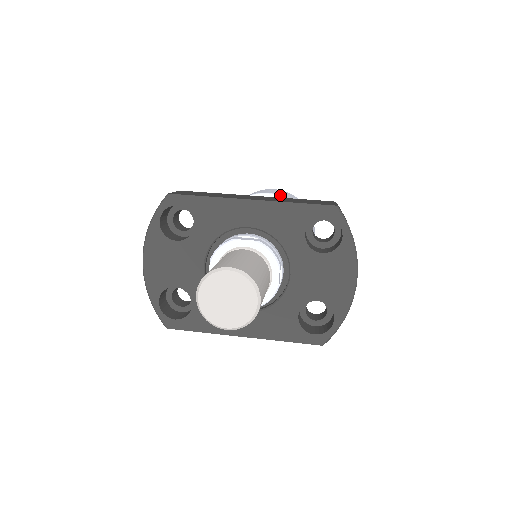
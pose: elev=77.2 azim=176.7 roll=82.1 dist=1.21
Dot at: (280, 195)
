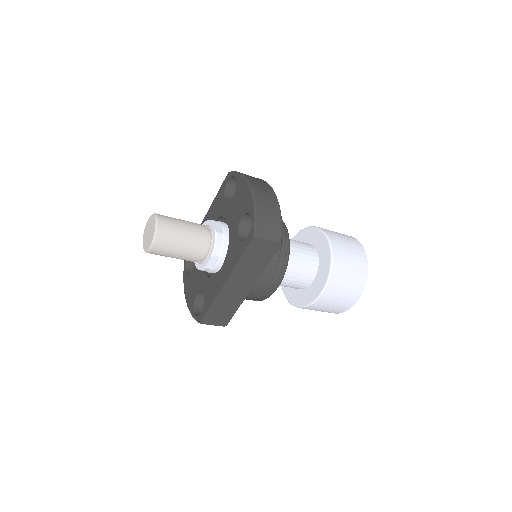
Dot at: (297, 233)
